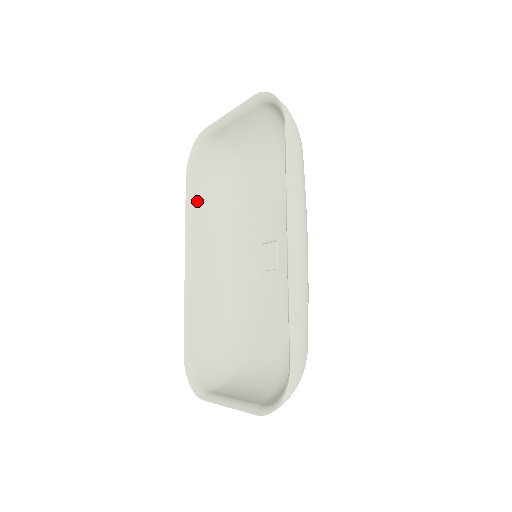
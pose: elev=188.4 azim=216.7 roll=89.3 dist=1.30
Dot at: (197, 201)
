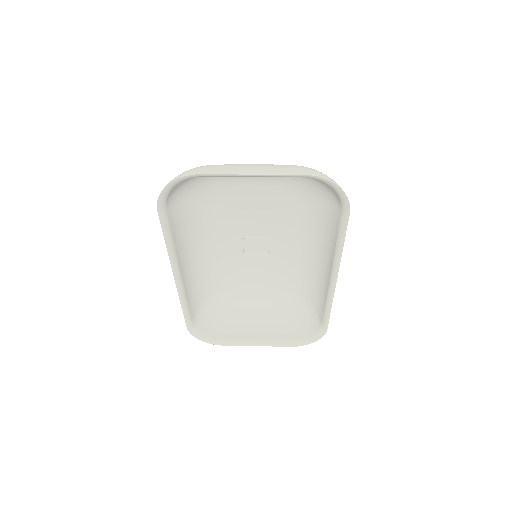
Dot at: (172, 225)
